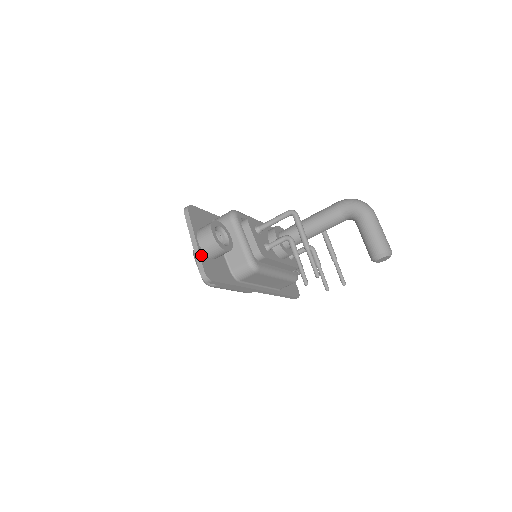
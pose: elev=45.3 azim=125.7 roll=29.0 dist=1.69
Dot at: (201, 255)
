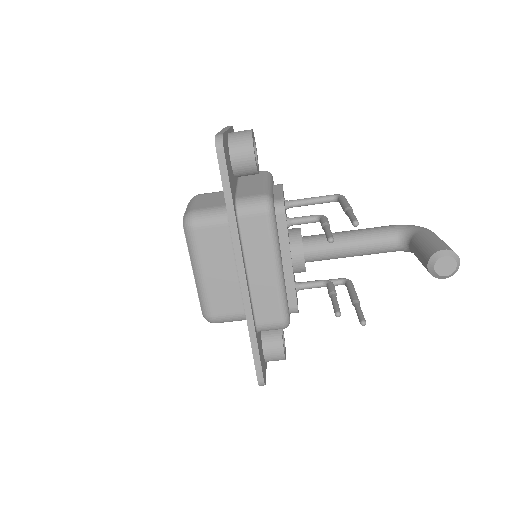
Dot at: (226, 134)
